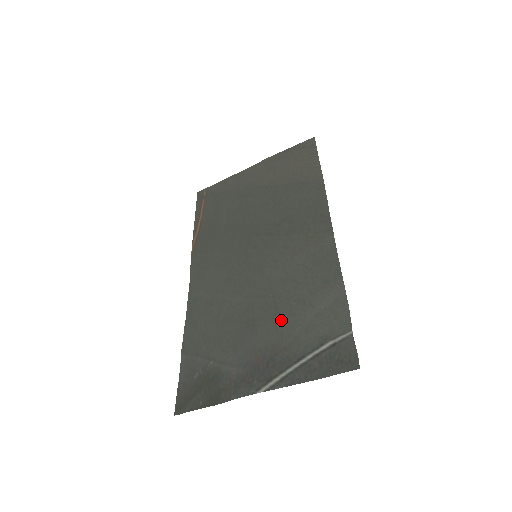
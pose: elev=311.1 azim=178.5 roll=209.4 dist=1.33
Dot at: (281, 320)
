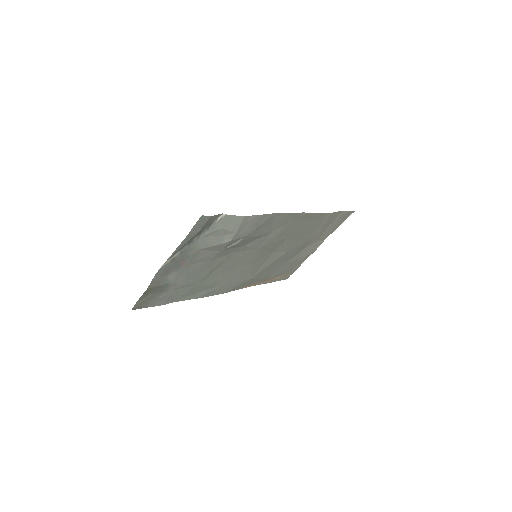
Dot at: (218, 250)
